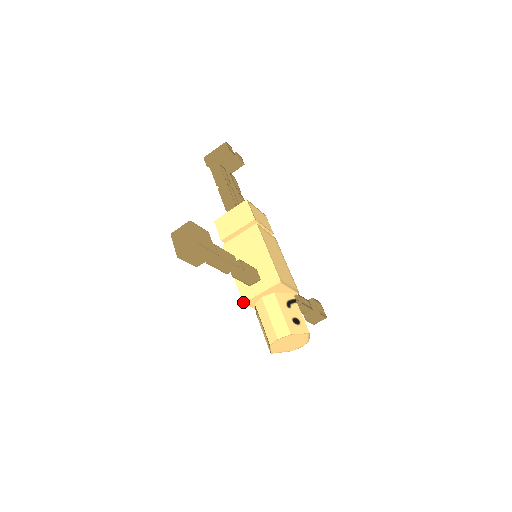
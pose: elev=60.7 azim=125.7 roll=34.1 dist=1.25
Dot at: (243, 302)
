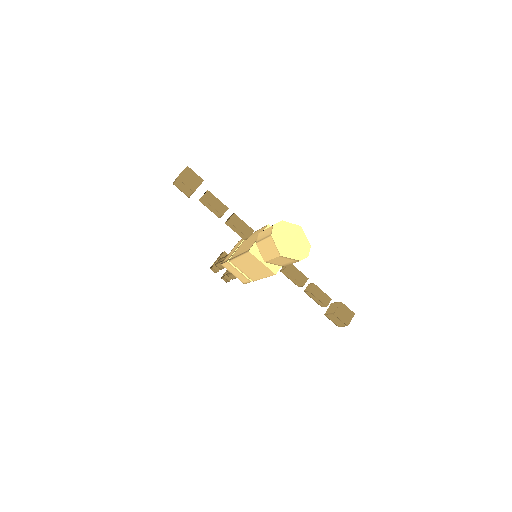
Dot at: (248, 251)
